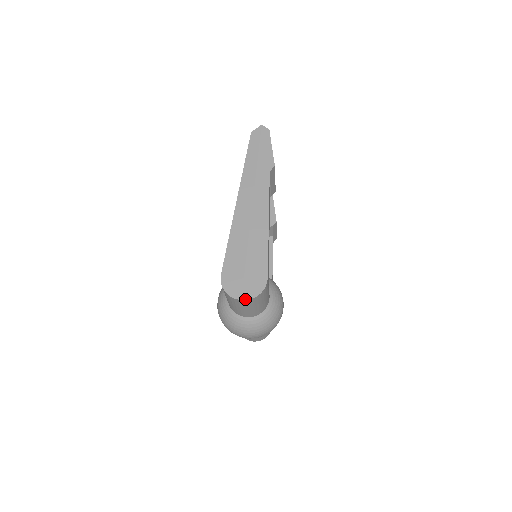
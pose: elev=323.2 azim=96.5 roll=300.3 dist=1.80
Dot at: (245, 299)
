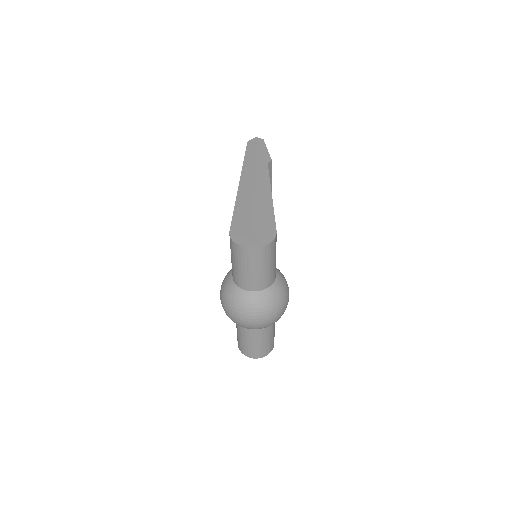
Dot at: (256, 246)
